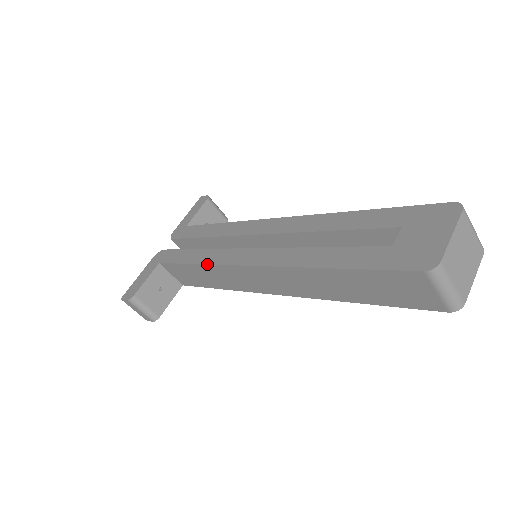
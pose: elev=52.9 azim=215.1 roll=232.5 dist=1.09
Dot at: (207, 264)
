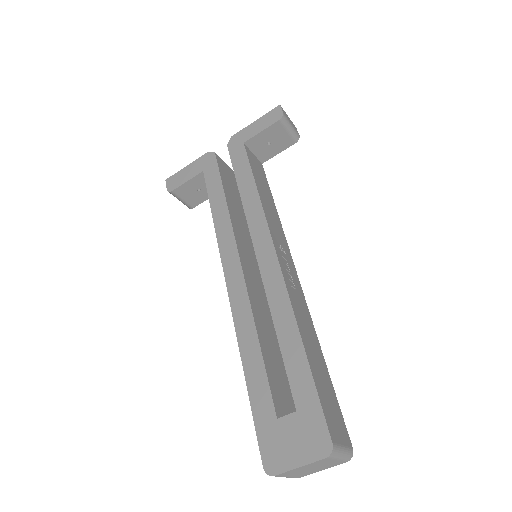
Dot at: (216, 235)
